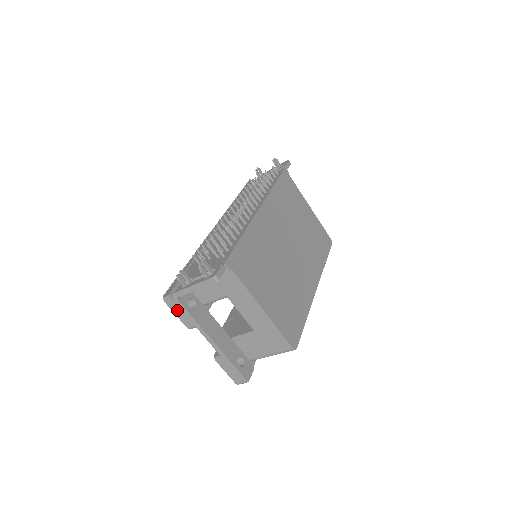
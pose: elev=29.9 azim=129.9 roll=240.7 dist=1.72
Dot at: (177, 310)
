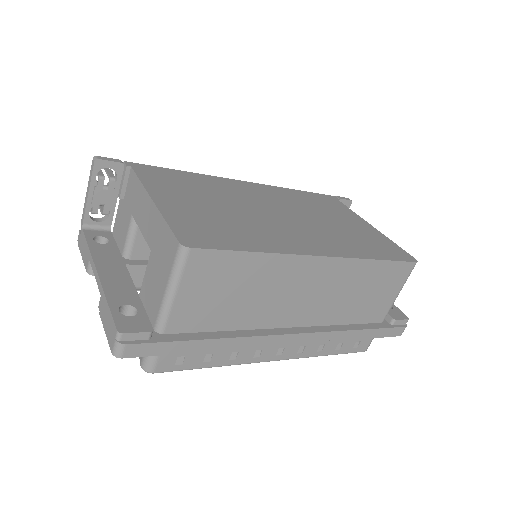
Dot at: (82, 248)
